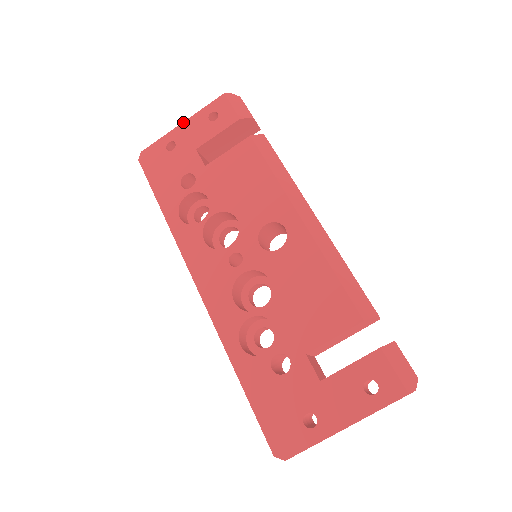
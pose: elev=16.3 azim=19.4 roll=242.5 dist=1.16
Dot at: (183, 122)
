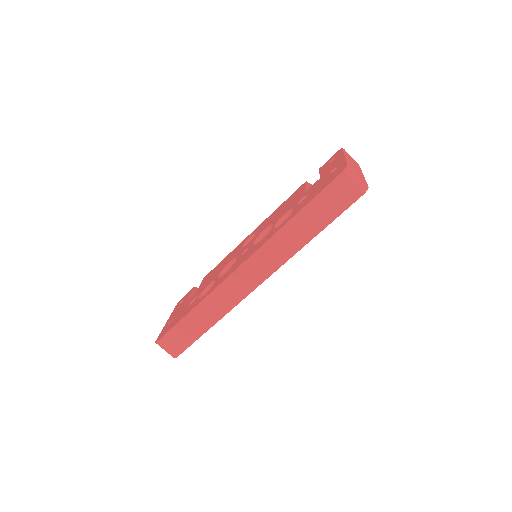
Dot at: (167, 320)
